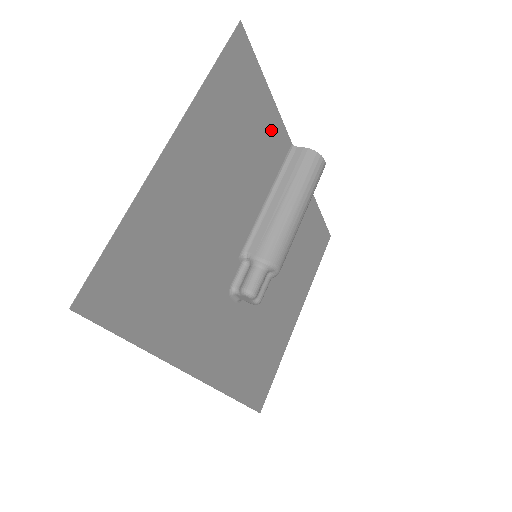
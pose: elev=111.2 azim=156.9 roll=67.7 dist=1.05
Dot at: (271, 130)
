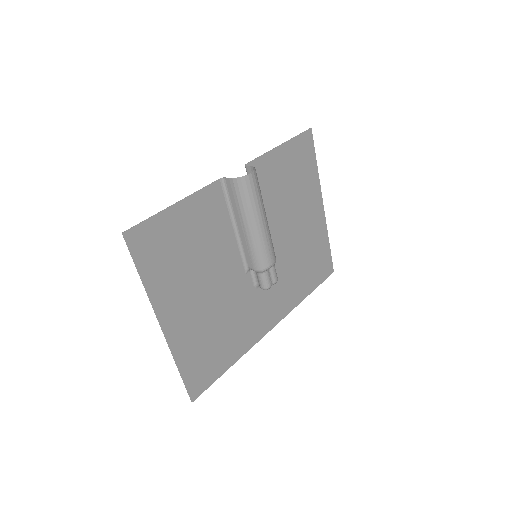
Dot at: (198, 209)
